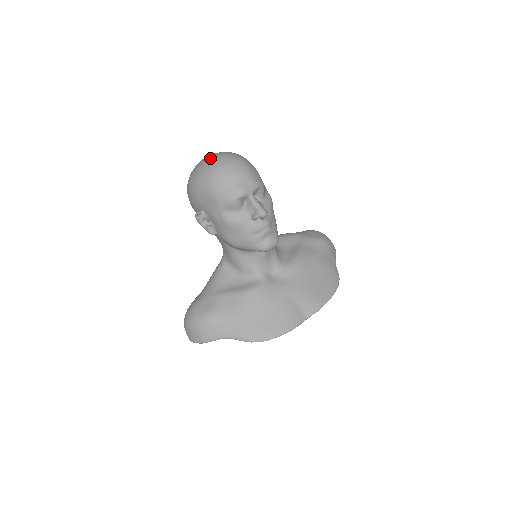
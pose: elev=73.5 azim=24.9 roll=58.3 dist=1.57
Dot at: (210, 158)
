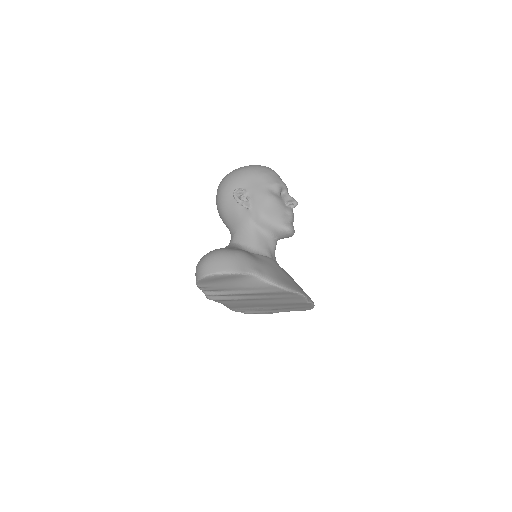
Dot at: occluded
